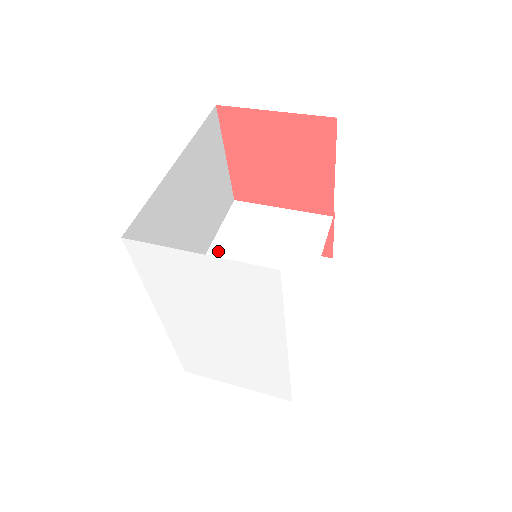
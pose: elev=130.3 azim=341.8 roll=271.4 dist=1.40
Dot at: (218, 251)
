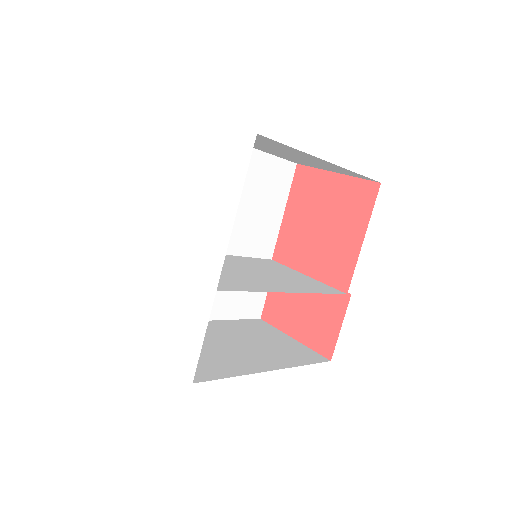
Dot at: (230, 257)
